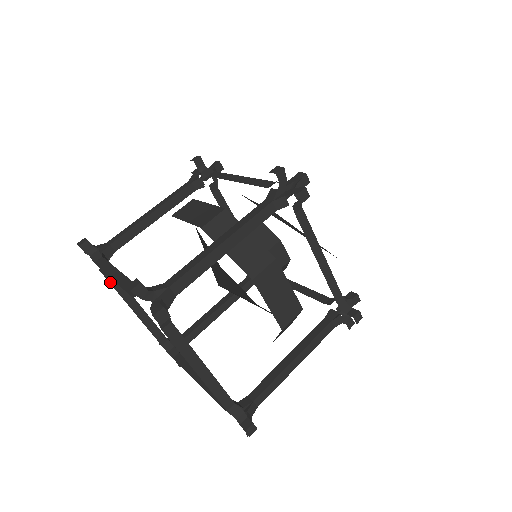
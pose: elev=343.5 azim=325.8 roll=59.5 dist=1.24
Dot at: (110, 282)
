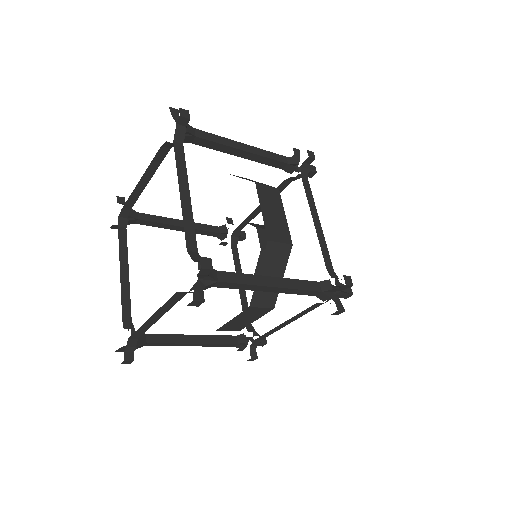
Dot at: (119, 233)
